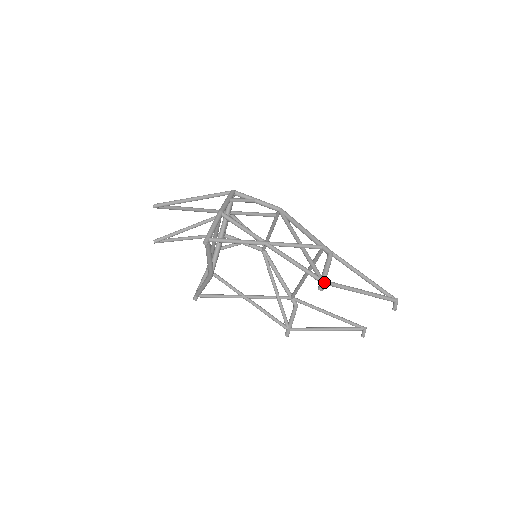
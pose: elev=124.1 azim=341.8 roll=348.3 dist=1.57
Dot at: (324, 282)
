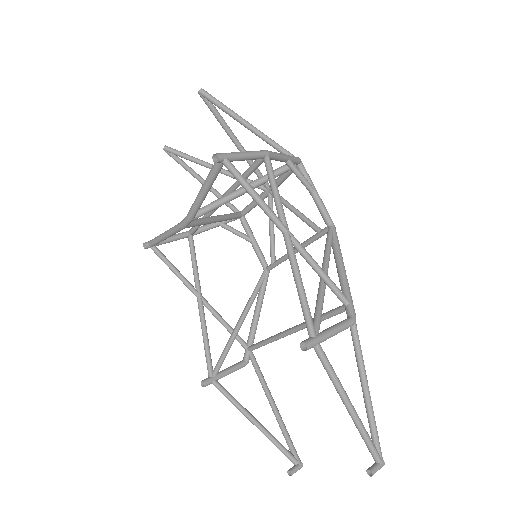
Dot at: (316, 342)
